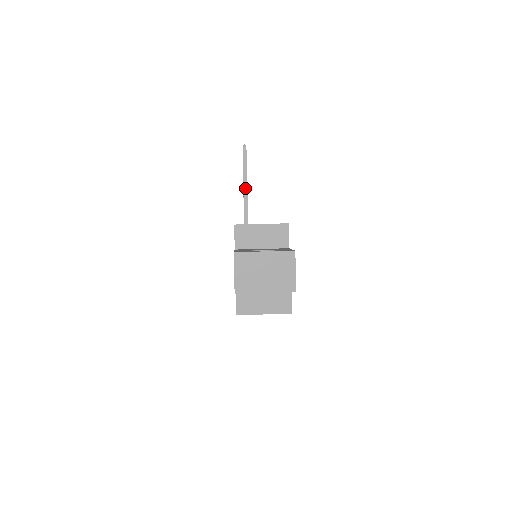
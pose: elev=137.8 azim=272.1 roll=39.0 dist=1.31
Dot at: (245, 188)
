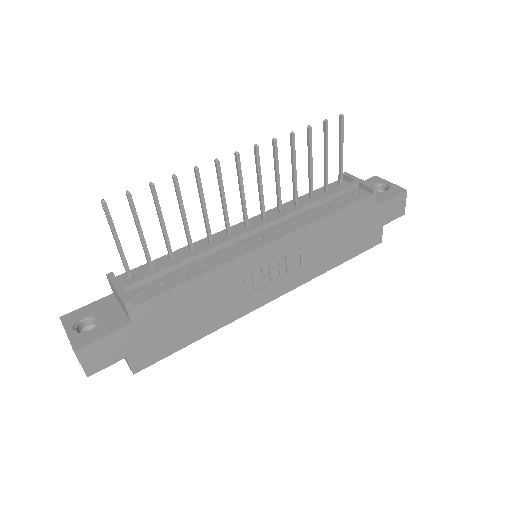
Dot at: (115, 242)
